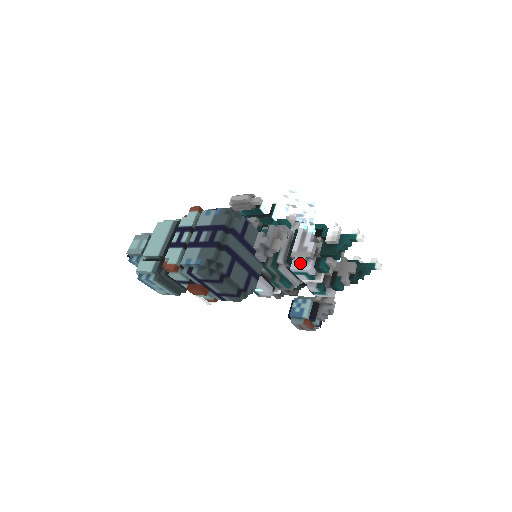
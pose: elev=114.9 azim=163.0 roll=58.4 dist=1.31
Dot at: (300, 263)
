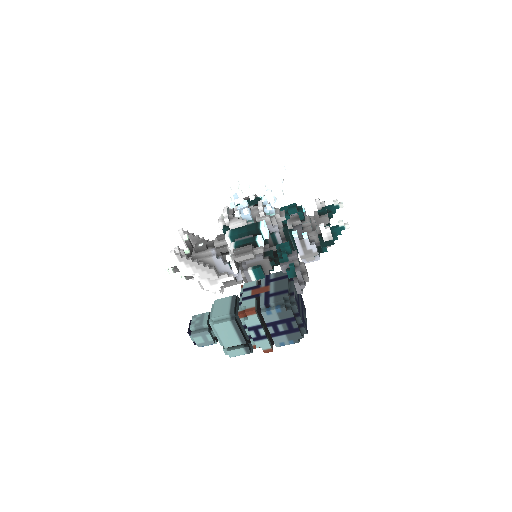
Dot at: (311, 259)
